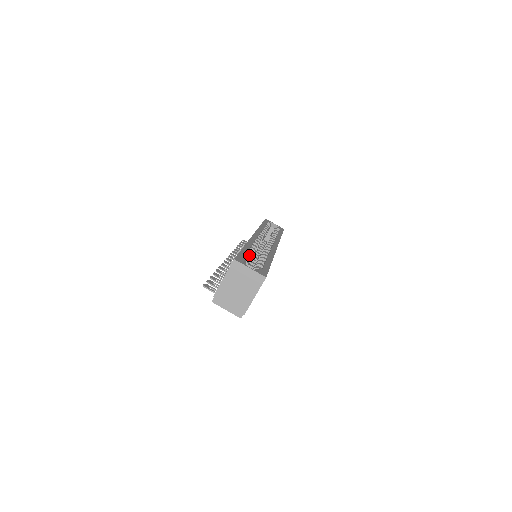
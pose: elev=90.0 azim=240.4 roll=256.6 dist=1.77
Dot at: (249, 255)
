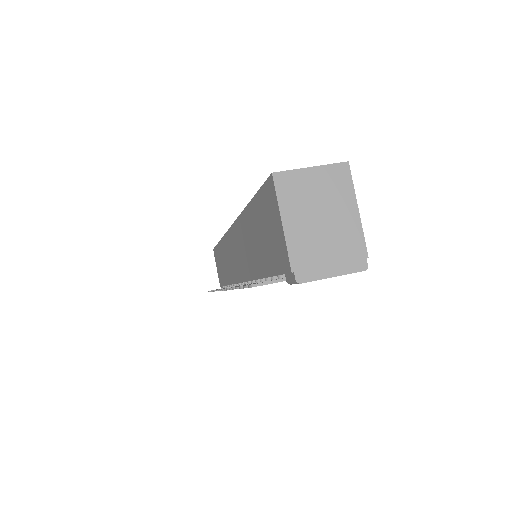
Dot at: occluded
